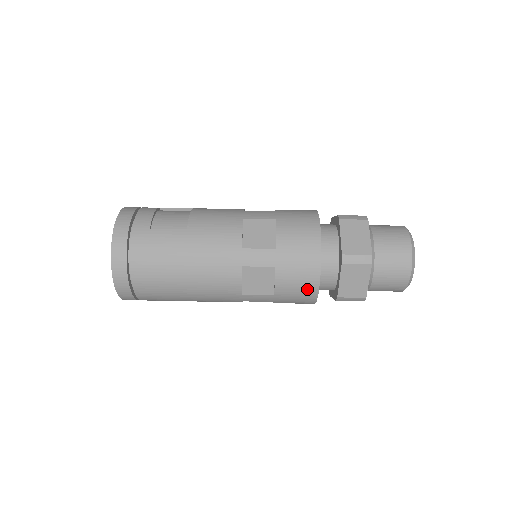
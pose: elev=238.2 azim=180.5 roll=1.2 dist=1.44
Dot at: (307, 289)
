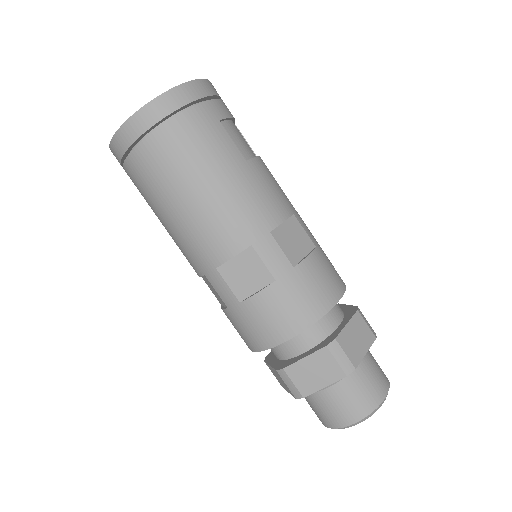
Dot at: (273, 331)
